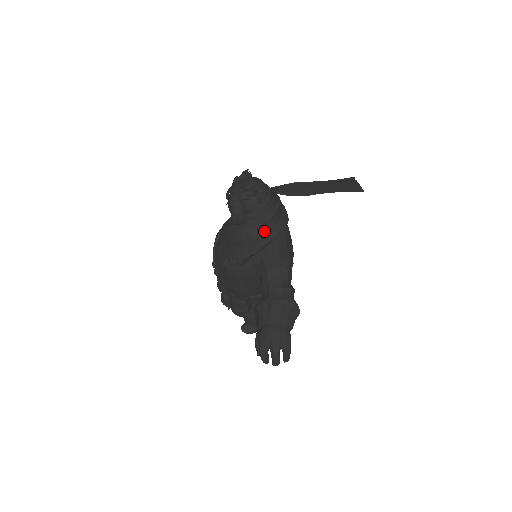
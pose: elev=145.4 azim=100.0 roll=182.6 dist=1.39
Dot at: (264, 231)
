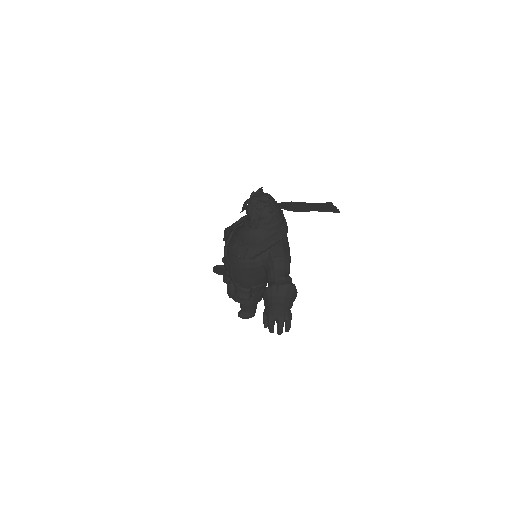
Dot at: (272, 234)
